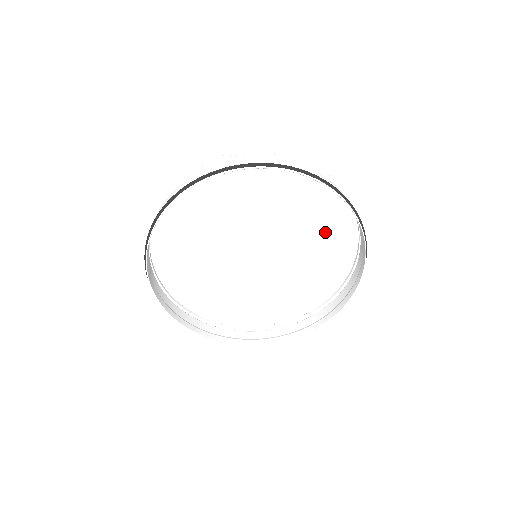
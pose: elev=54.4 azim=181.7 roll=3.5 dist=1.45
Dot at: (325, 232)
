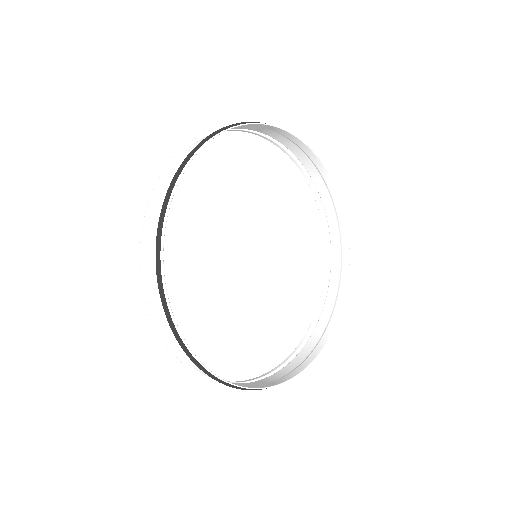
Dot at: (302, 279)
